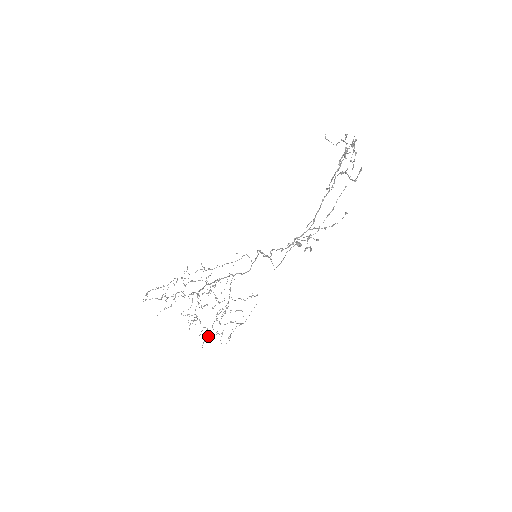
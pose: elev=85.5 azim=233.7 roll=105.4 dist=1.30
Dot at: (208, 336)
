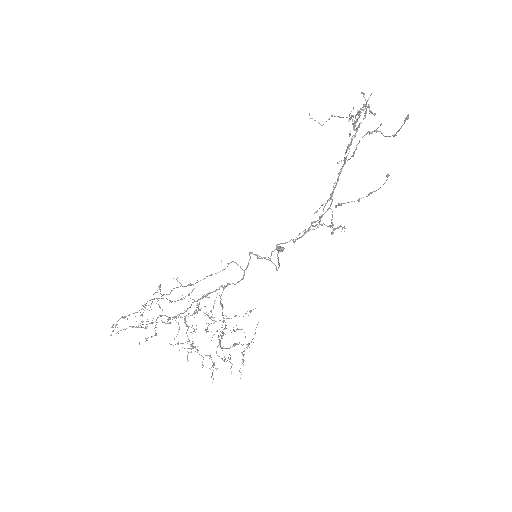
Dot at: (212, 366)
